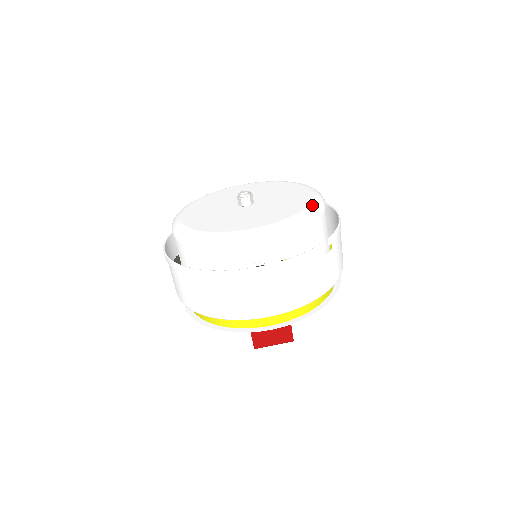
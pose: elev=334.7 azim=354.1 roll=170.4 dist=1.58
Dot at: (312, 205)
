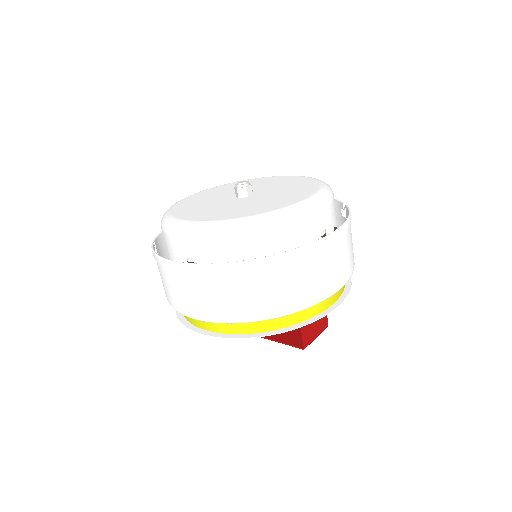
Dot at: (315, 178)
